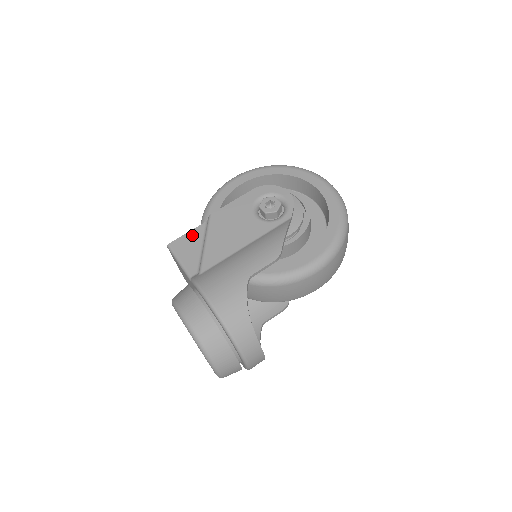
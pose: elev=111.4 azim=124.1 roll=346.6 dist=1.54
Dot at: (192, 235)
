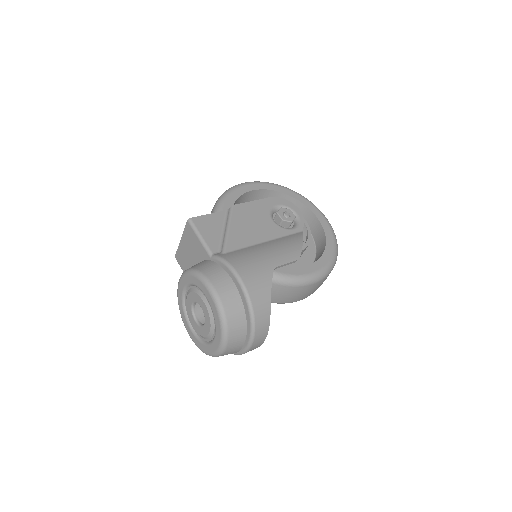
Dot at: (213, 218)
